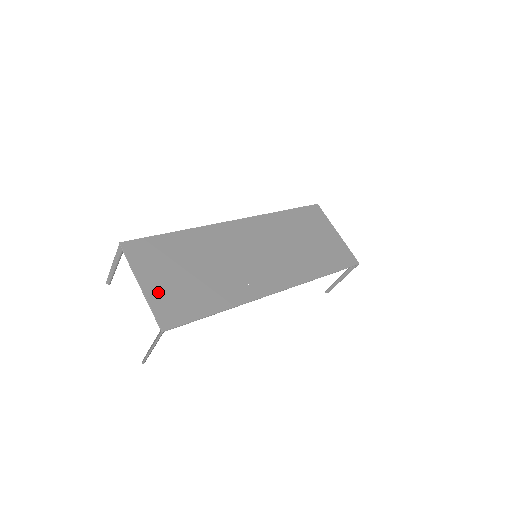
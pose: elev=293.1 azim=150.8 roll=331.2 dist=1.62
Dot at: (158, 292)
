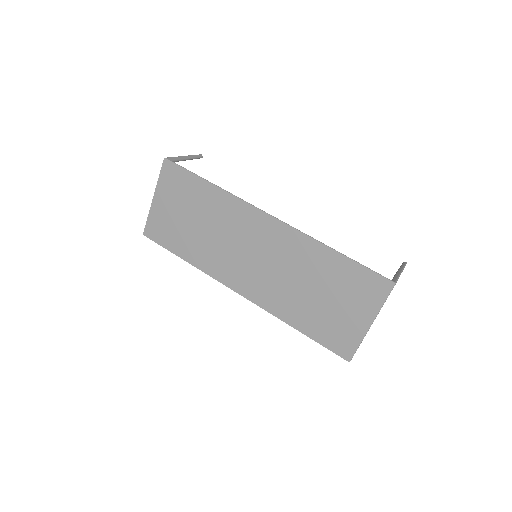
Dot at: (159, 212)
